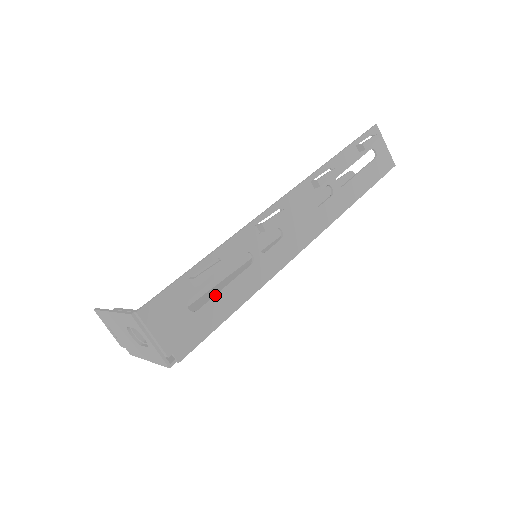
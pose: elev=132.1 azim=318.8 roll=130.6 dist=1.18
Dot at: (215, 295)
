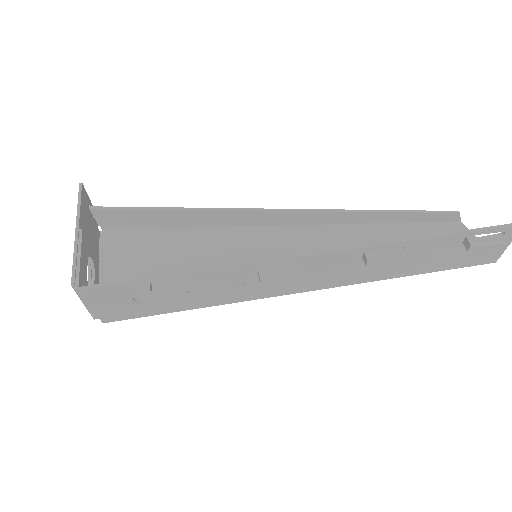
Dot at: (169, 298)
